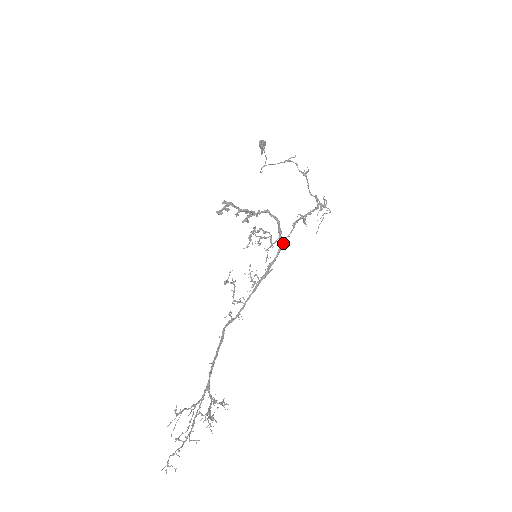
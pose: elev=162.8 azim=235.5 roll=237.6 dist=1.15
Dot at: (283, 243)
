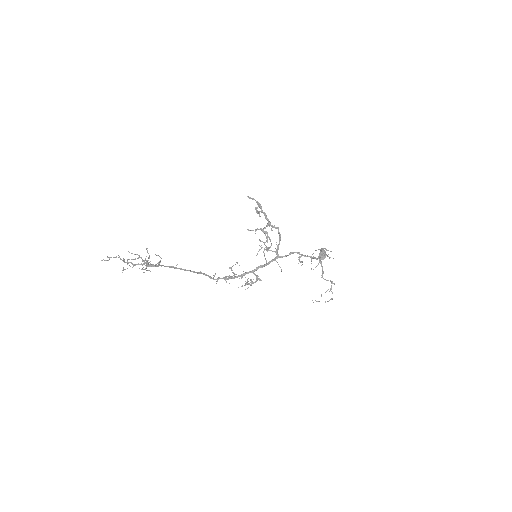
Dot at: (276, 258)
